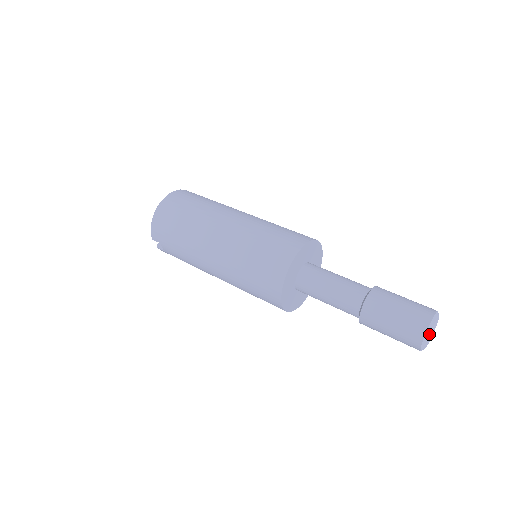
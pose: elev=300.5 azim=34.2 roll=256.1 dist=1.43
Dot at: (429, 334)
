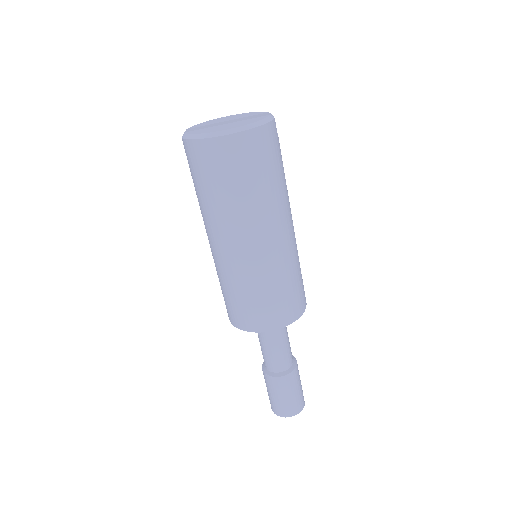
Dot at: occluded
